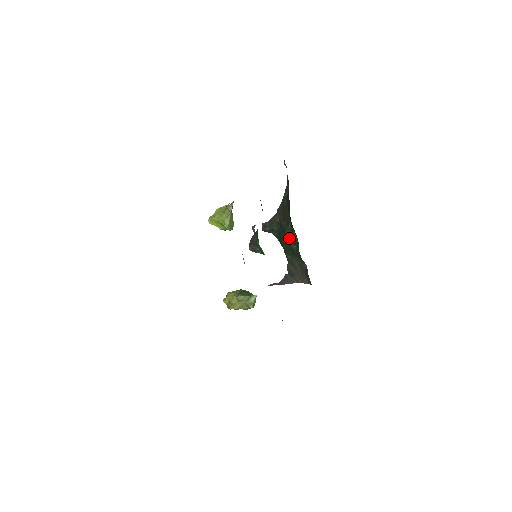
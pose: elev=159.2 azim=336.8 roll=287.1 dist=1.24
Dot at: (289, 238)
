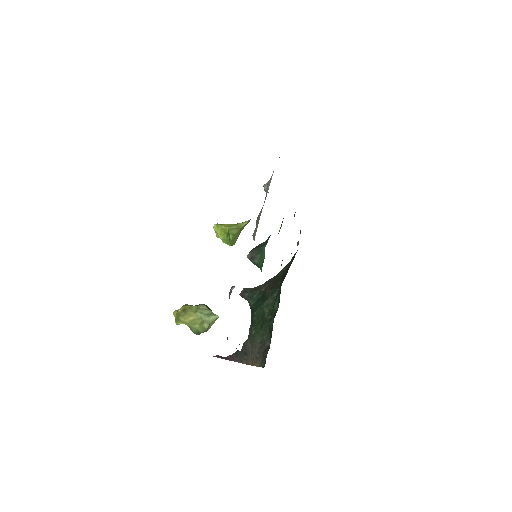
Dot at: (267, 307)
